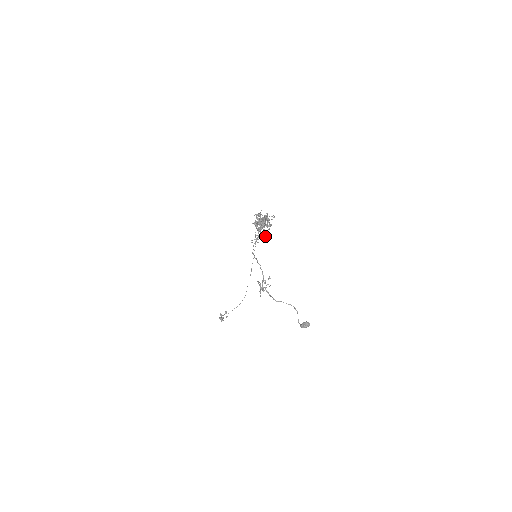
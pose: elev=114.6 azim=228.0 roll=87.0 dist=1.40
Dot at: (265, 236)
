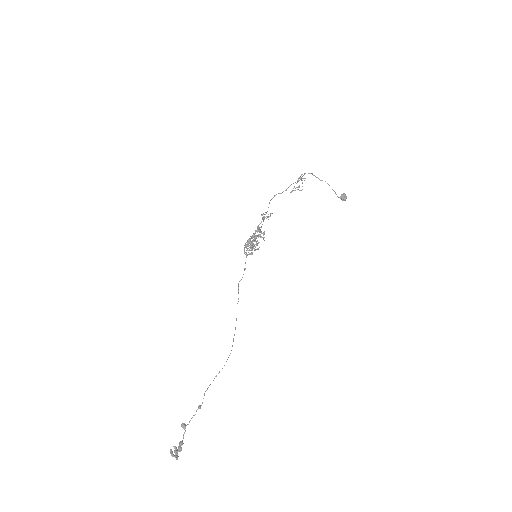
Dot at: (271, 213)
